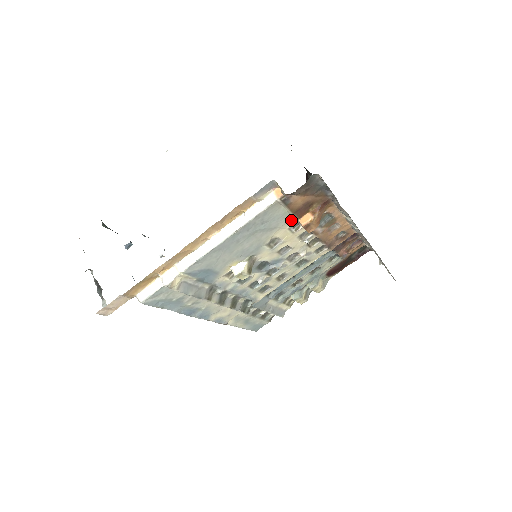
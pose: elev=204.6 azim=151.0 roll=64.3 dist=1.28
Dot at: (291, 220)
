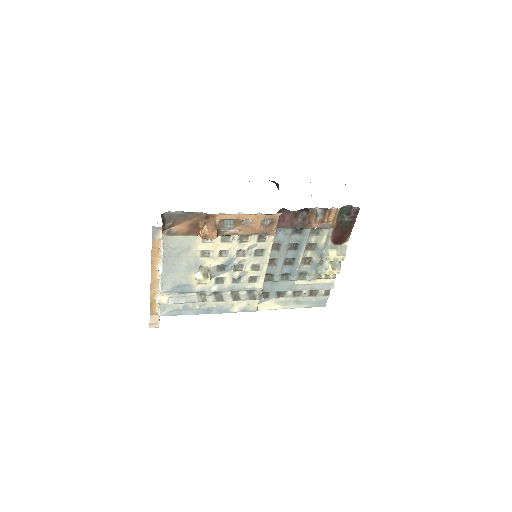
Dot at: (196, 238)
